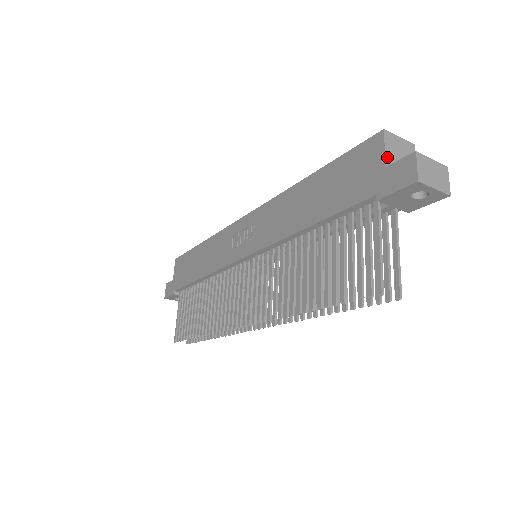
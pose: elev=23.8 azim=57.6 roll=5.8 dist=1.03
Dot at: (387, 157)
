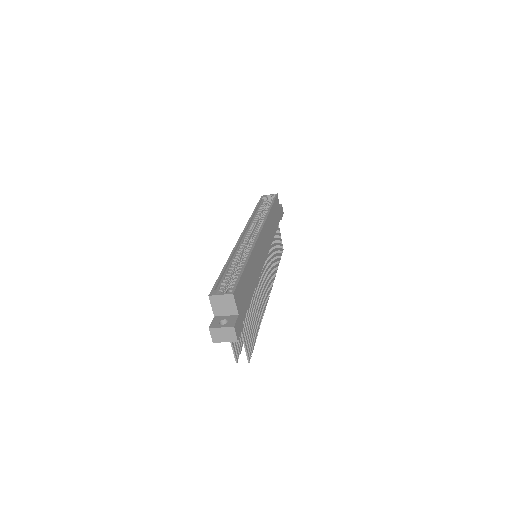
Dot at: (214, 311)
